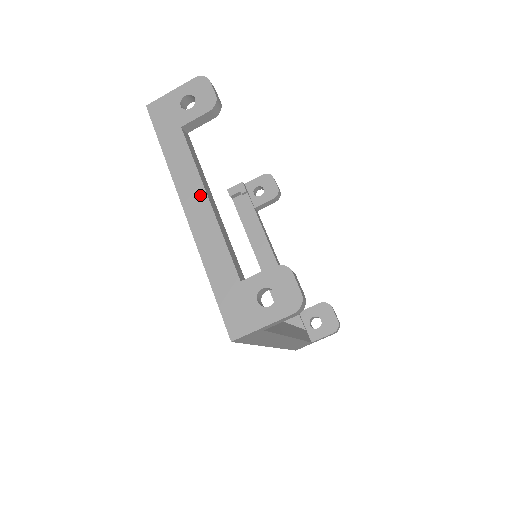
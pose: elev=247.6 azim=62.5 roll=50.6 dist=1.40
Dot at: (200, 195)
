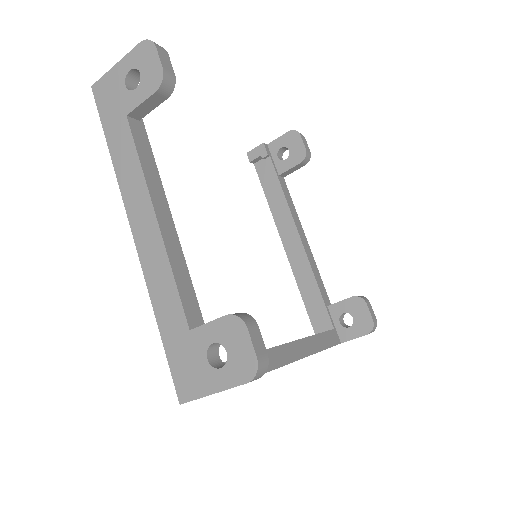
Dot at: (147, 211)
